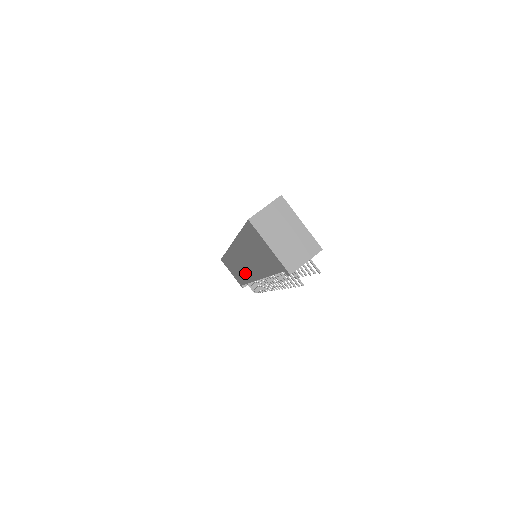
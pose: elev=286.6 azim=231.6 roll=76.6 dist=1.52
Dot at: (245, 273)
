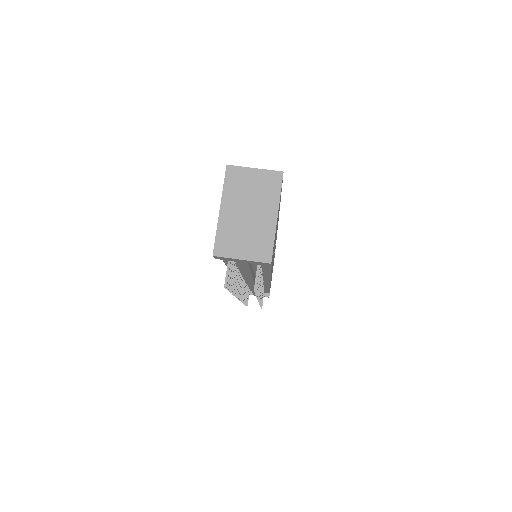
Dot at: occluded
